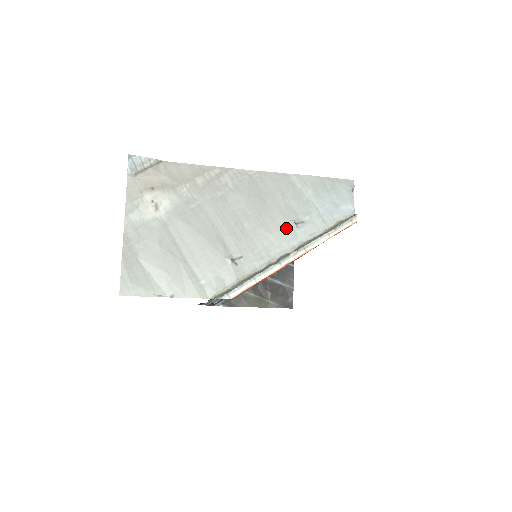
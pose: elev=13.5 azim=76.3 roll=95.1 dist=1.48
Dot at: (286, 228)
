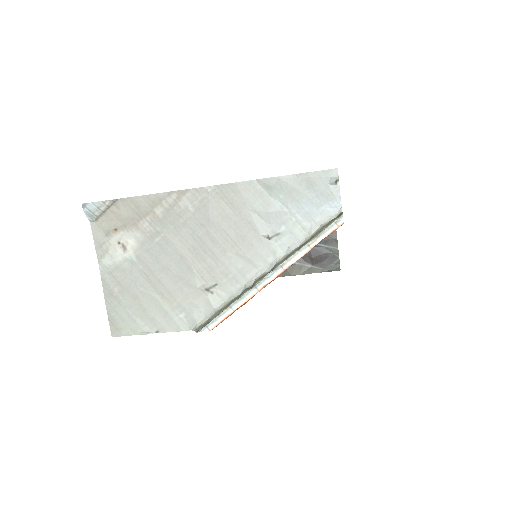
Dot at: (259, 245)
